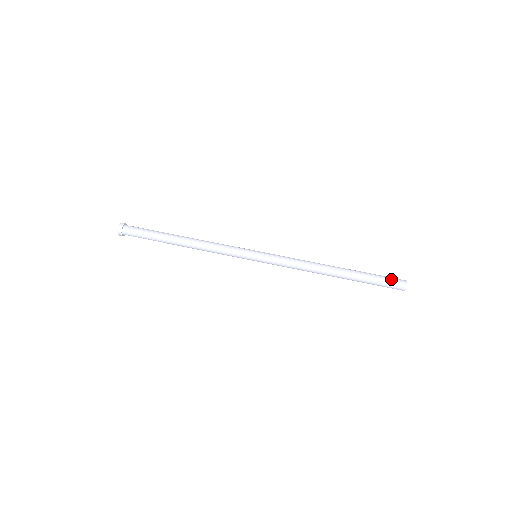
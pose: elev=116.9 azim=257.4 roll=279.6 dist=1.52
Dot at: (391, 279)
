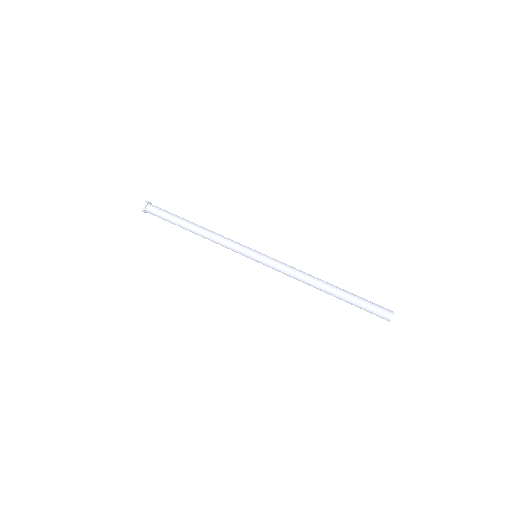
Dot at: (378, 308)
